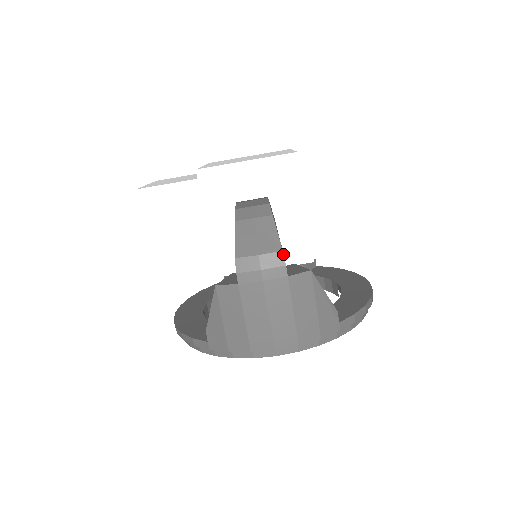
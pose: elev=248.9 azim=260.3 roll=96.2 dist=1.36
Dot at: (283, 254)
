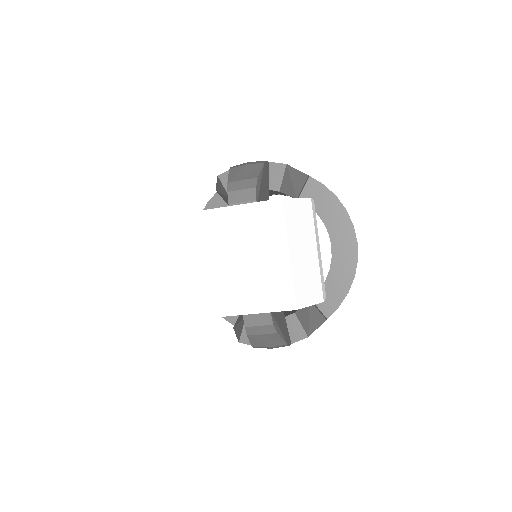
Dot at: (288, 345)
